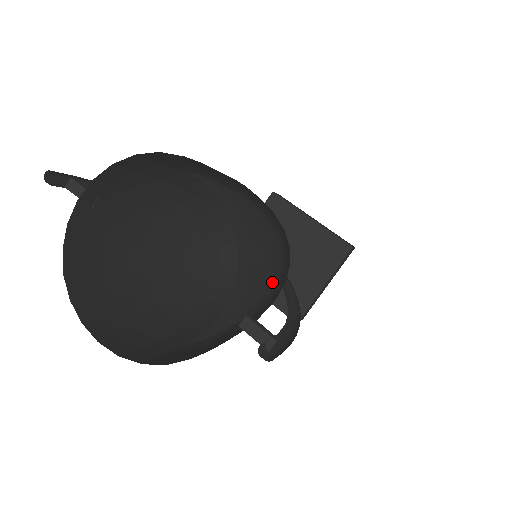
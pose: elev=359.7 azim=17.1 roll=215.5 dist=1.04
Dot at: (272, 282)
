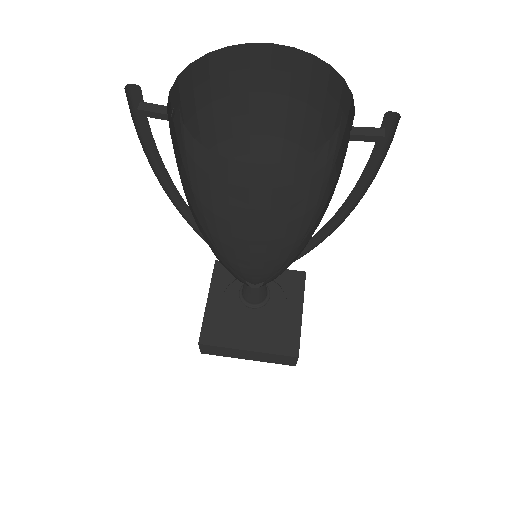
Dot at: occluded
